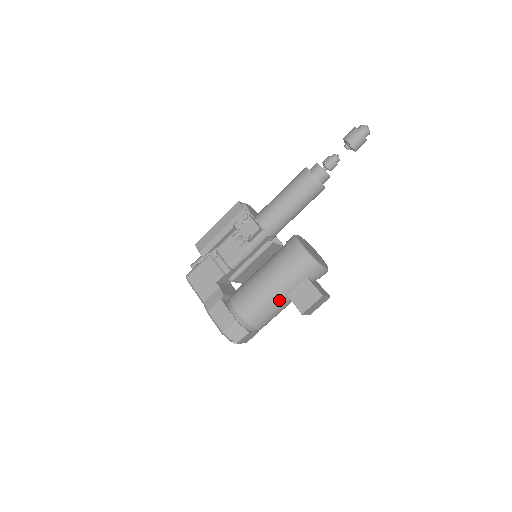
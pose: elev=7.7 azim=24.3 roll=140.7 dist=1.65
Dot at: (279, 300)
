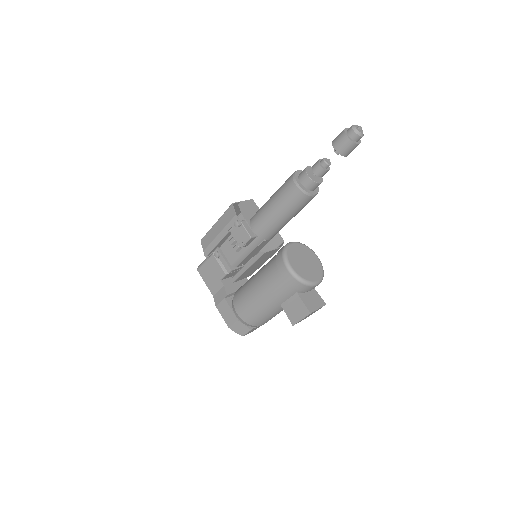
Dot at: (273, 308)
